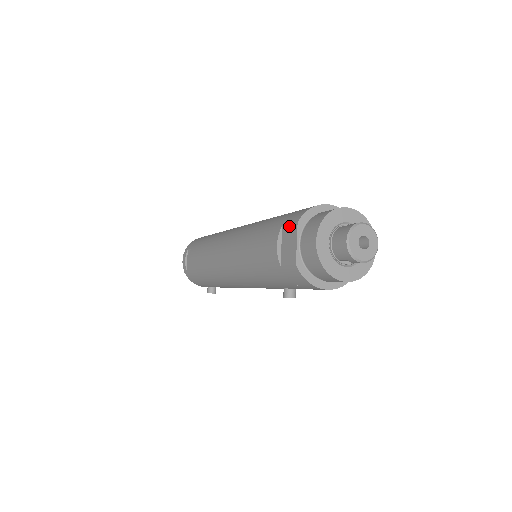
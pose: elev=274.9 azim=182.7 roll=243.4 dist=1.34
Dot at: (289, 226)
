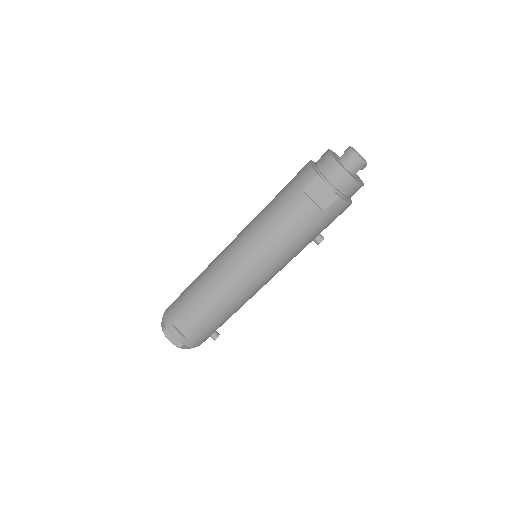
Dot at: (311, 184)
